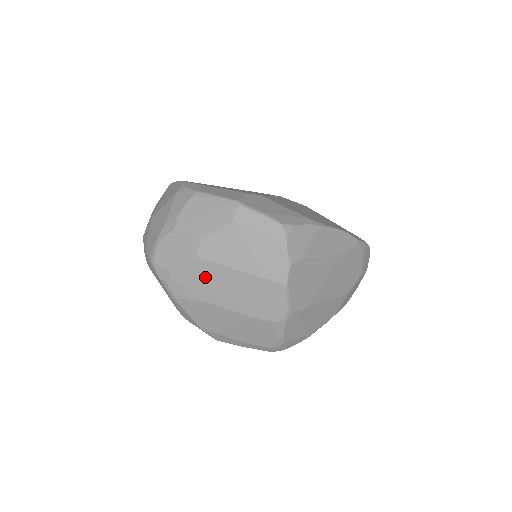
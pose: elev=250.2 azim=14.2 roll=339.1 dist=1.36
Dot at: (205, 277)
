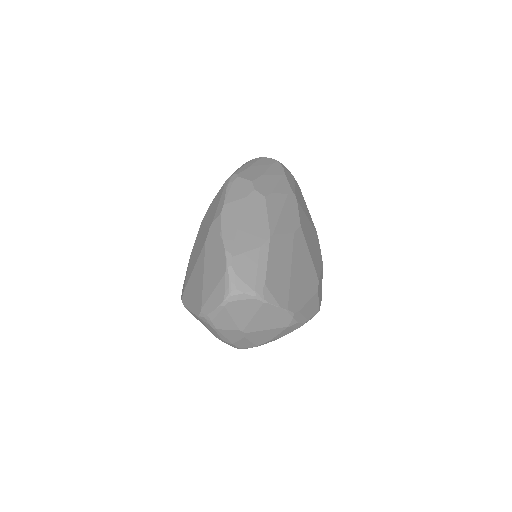
Dot at: occluded
